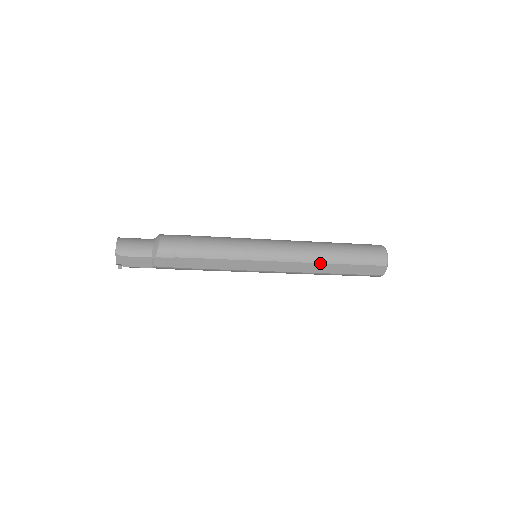
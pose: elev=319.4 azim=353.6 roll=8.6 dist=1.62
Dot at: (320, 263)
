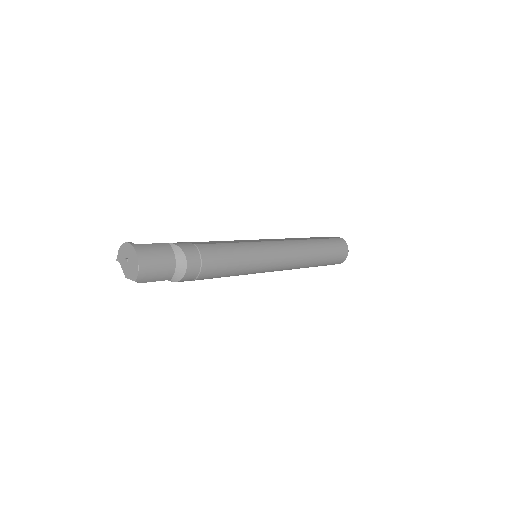
Dot at: occluded
